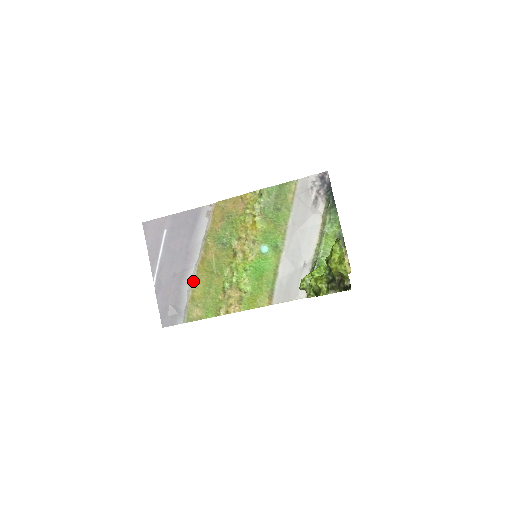
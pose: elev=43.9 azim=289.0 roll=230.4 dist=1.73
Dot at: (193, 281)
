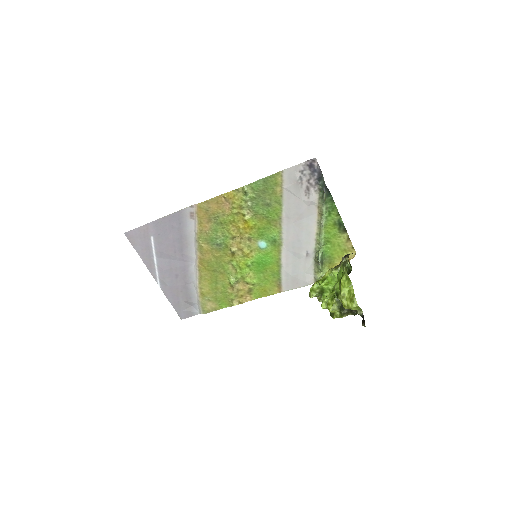
Dot at: (197, 279)
